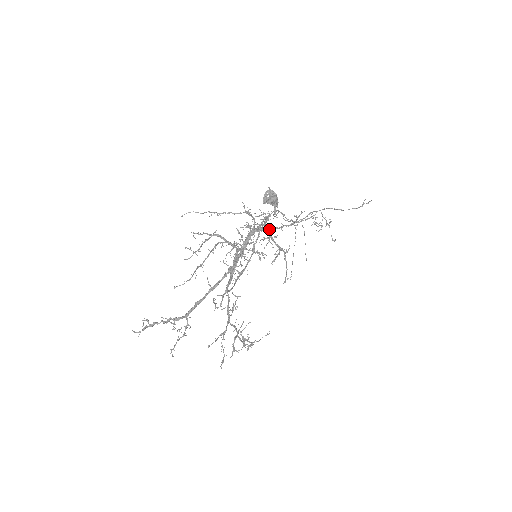
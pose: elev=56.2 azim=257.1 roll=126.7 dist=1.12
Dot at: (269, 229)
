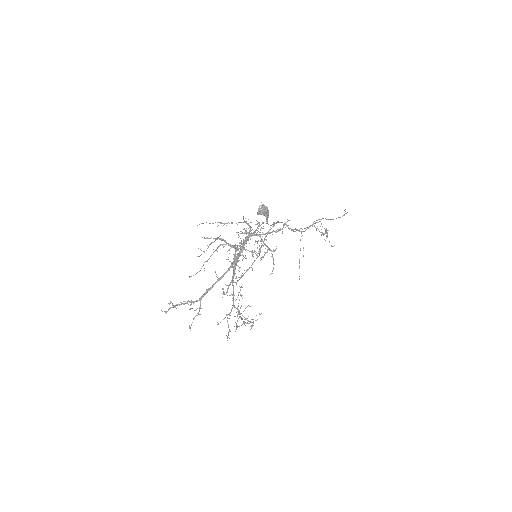
Dot at: (261, 234)
